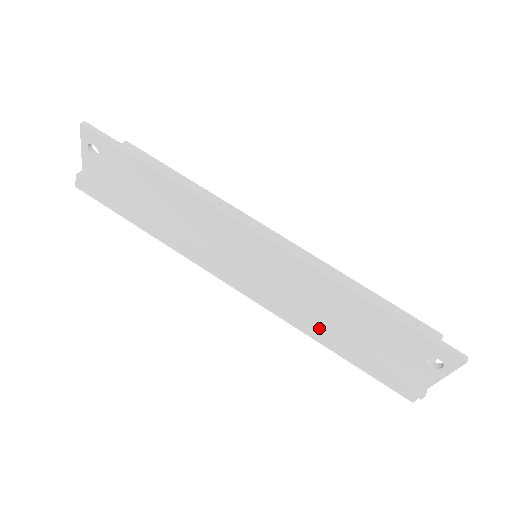
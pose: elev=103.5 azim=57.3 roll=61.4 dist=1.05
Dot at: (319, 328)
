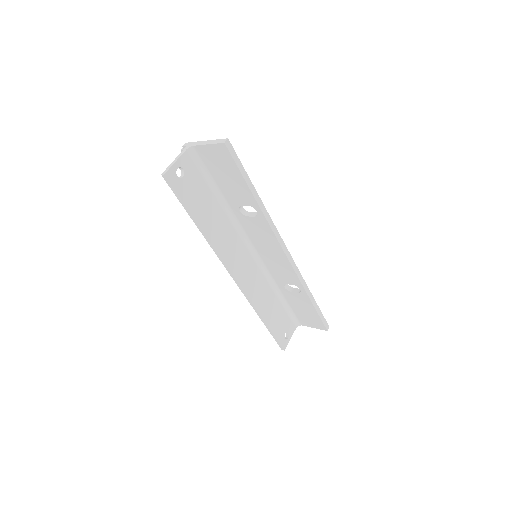
Dot at: occluded
